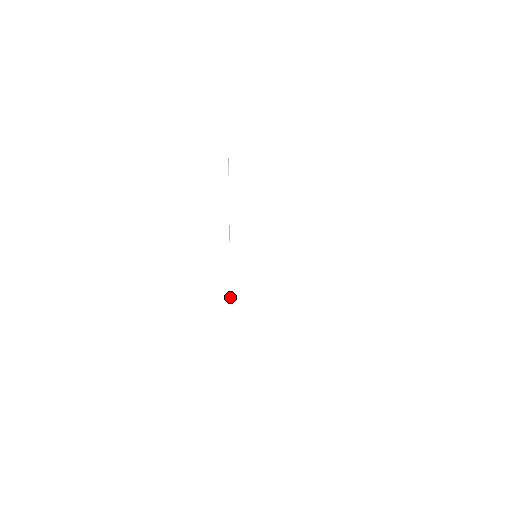
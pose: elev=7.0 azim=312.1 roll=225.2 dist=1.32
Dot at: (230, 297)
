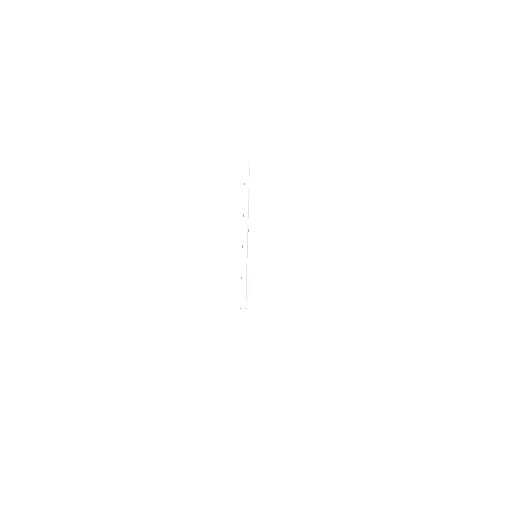
Dot at: occluded
